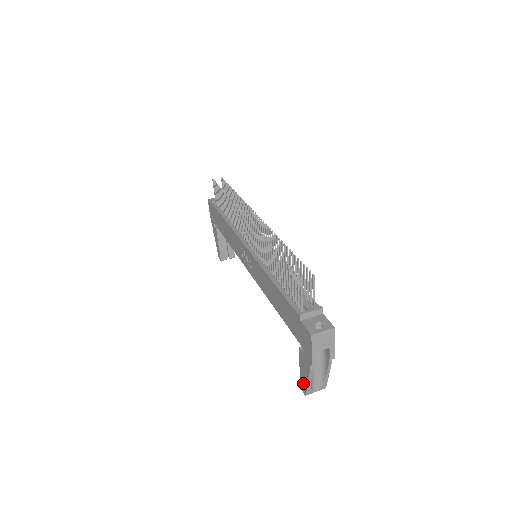
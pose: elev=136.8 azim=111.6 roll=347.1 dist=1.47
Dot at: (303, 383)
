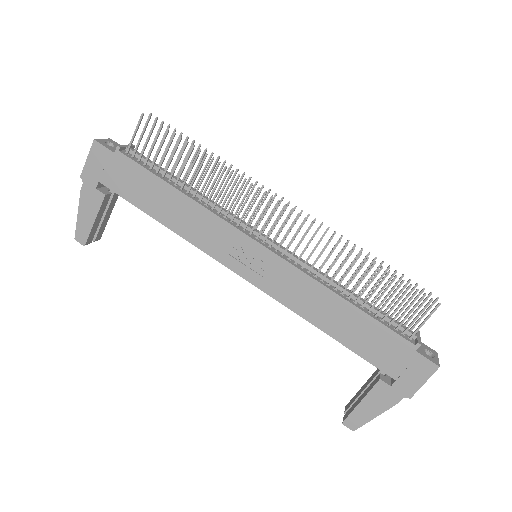
Dot at: (359, 418)
